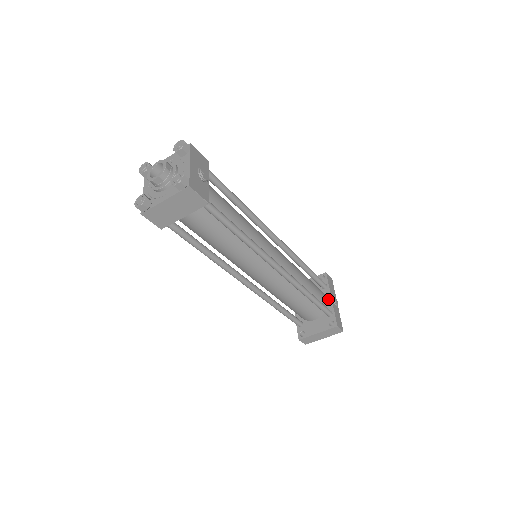
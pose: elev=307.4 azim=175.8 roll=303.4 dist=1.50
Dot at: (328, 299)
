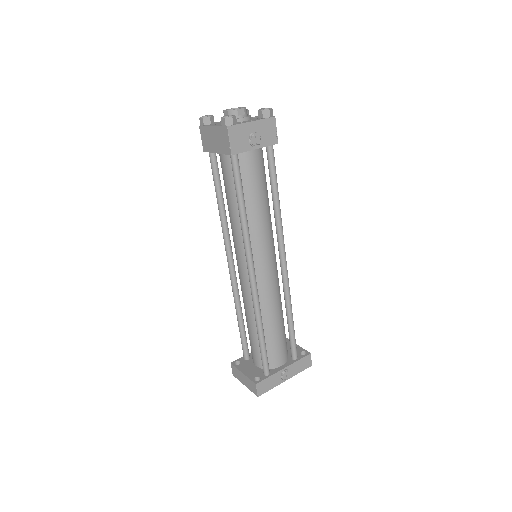
Dot at: (282, 366)
